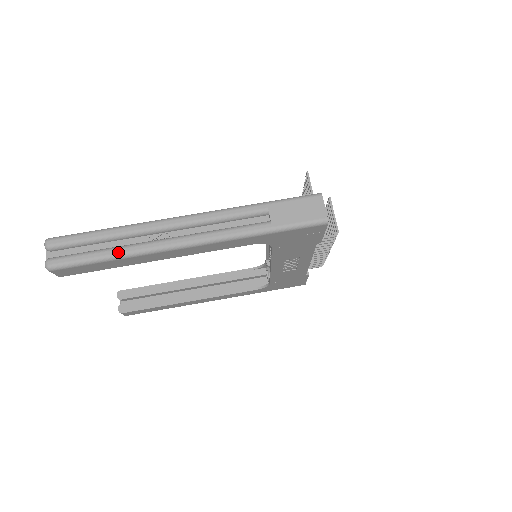
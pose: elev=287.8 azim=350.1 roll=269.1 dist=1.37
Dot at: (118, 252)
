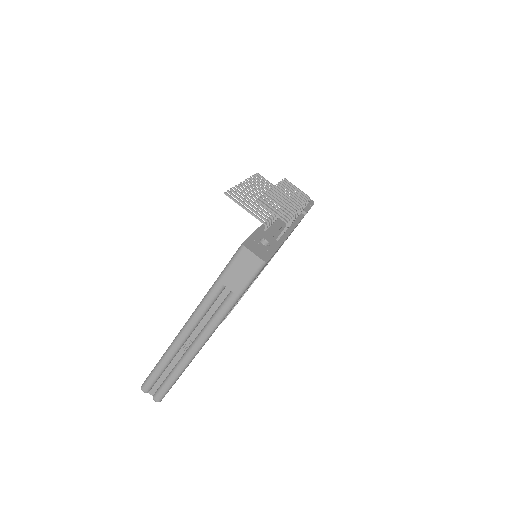
Dot at: (177, 372)
